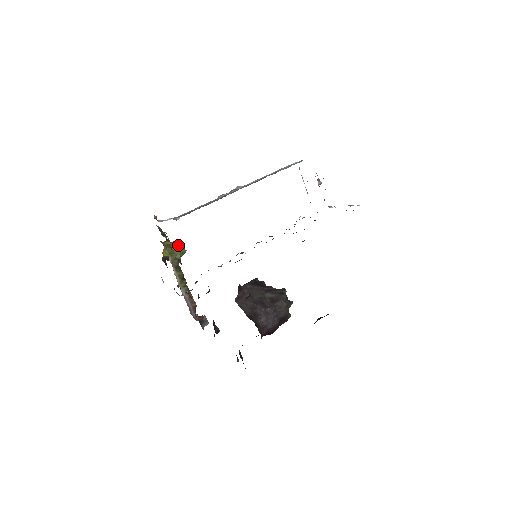
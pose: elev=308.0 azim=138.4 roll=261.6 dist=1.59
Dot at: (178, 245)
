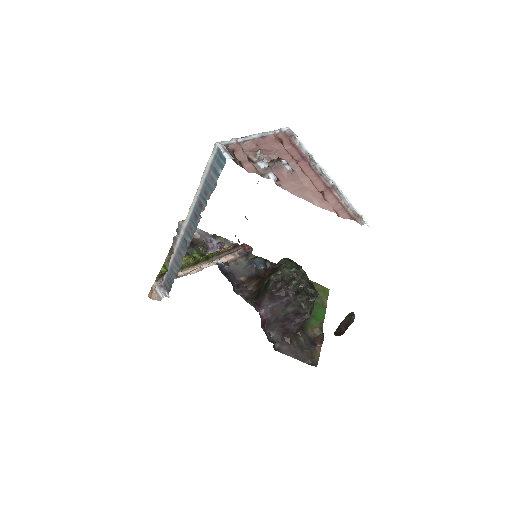
Dot at: occluded
